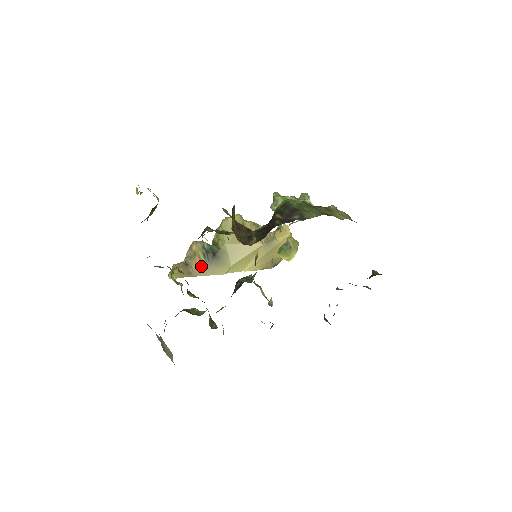
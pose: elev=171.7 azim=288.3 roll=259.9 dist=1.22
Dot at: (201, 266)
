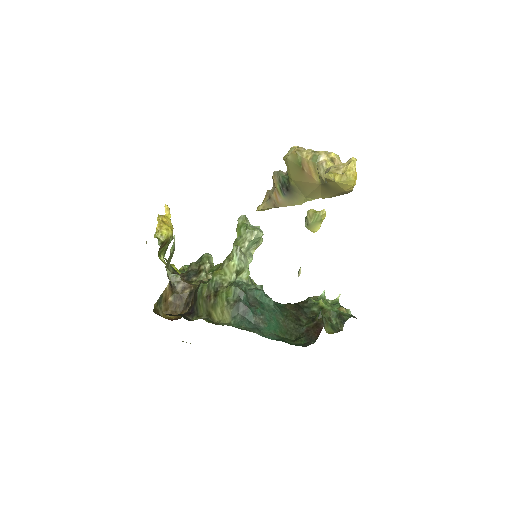
Dot at: (280, 199)
